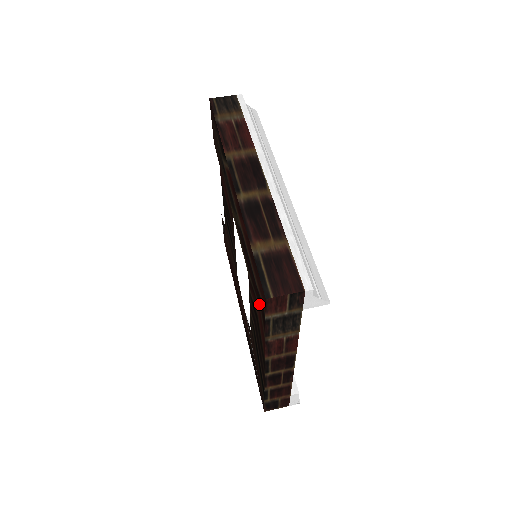
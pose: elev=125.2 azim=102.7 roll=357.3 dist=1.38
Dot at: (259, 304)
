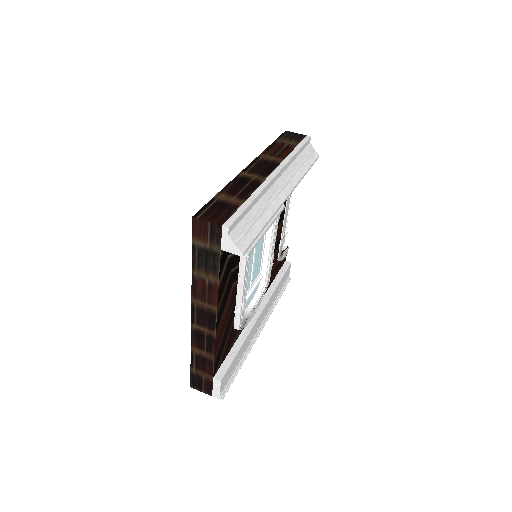
Dot at: occluded
